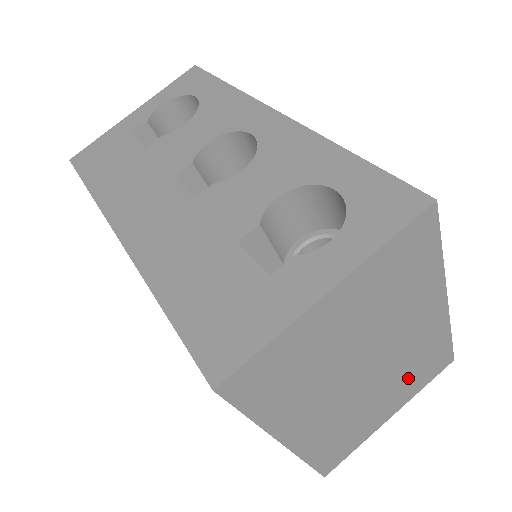
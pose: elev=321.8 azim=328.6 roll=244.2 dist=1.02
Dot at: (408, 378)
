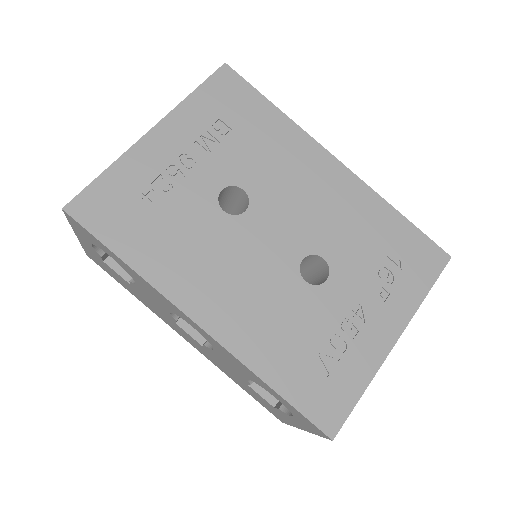
Dot at: occluded
